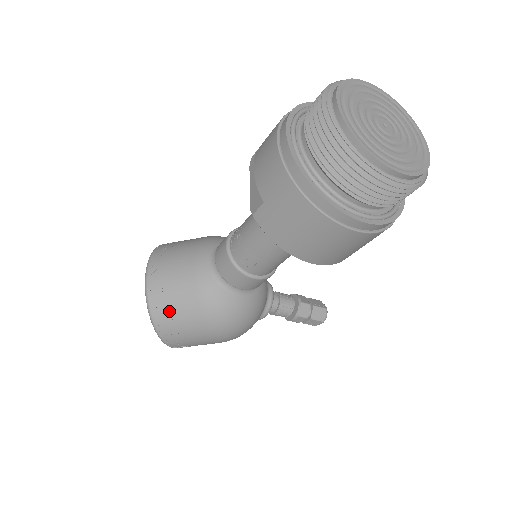
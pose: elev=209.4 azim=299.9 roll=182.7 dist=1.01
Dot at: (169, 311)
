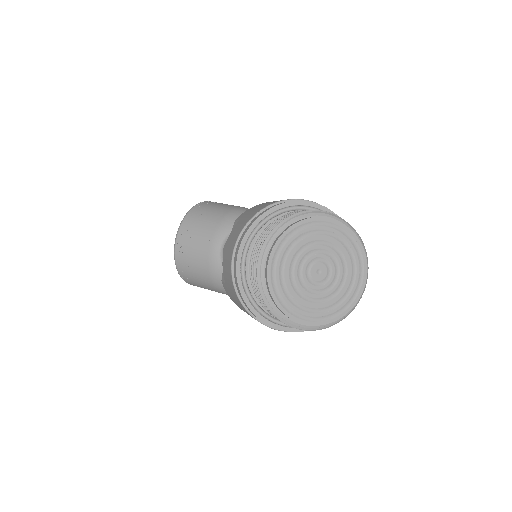
Dot at: (190, 273)
